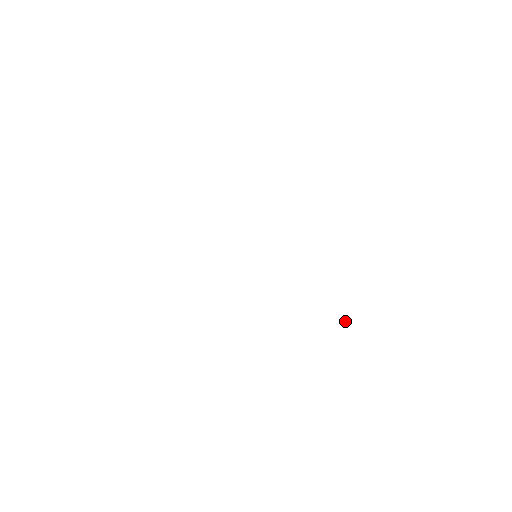
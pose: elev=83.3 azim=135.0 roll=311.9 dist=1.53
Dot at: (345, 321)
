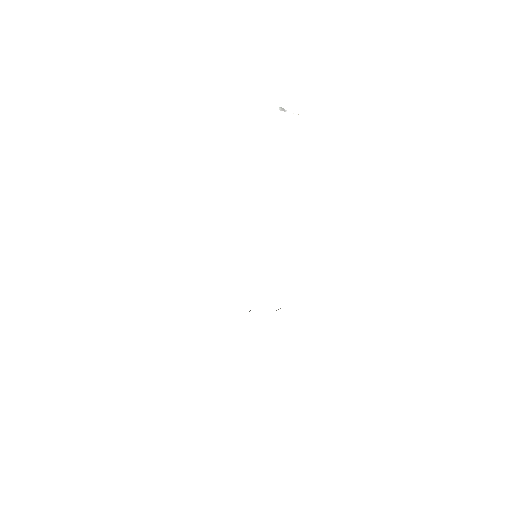
Dot at: (282, 110)
